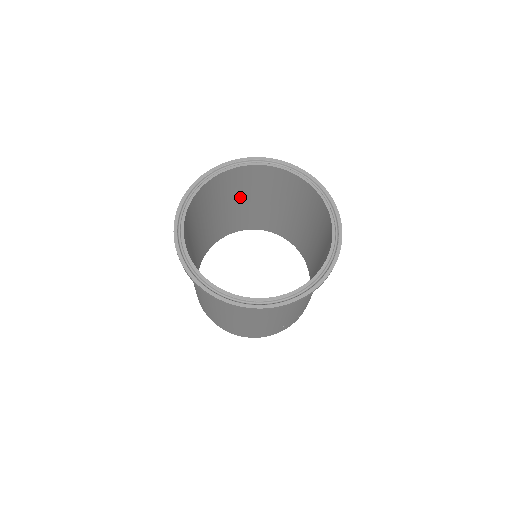
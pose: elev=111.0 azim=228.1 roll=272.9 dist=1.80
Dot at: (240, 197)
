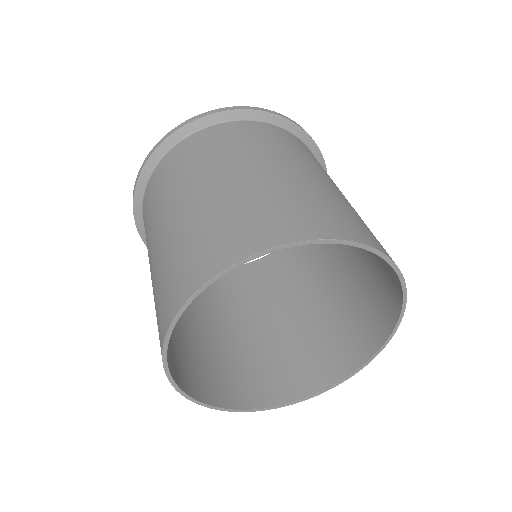
Dot at: occluded
